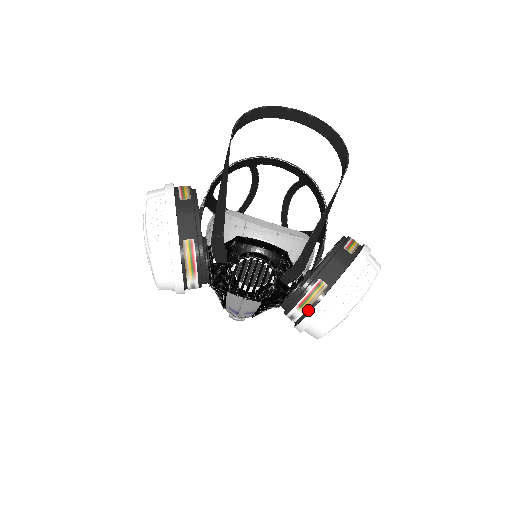
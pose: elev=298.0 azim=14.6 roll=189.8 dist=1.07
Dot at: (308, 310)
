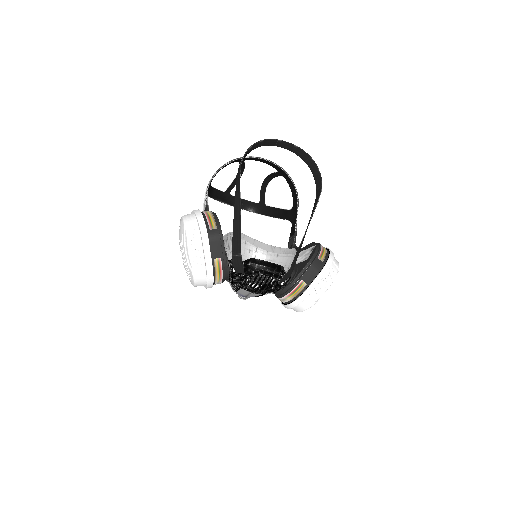
Dot at: (293, 299)
